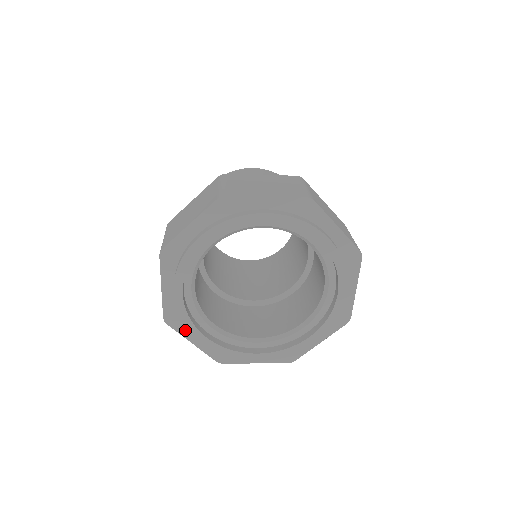
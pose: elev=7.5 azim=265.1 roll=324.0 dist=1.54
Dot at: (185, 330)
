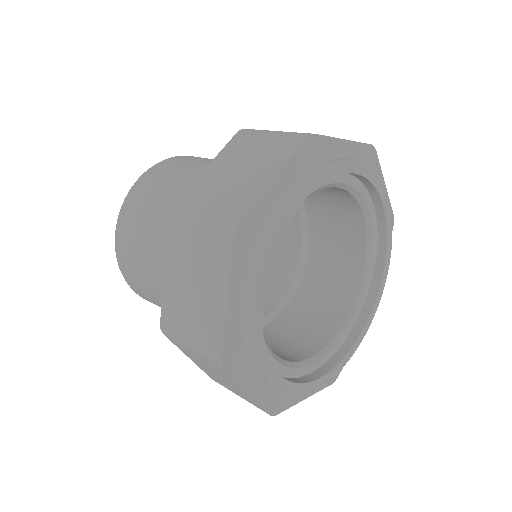
Dot at: (244, 373)
